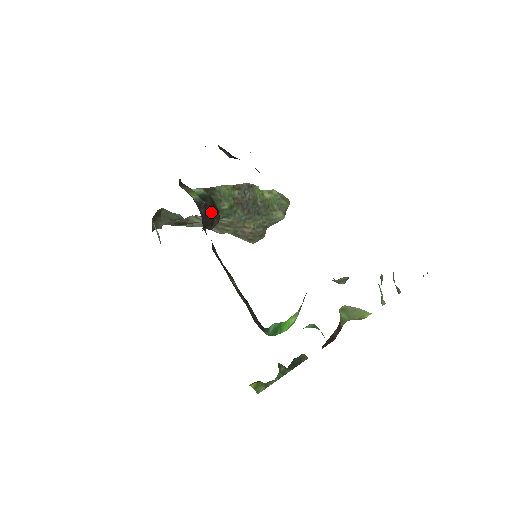
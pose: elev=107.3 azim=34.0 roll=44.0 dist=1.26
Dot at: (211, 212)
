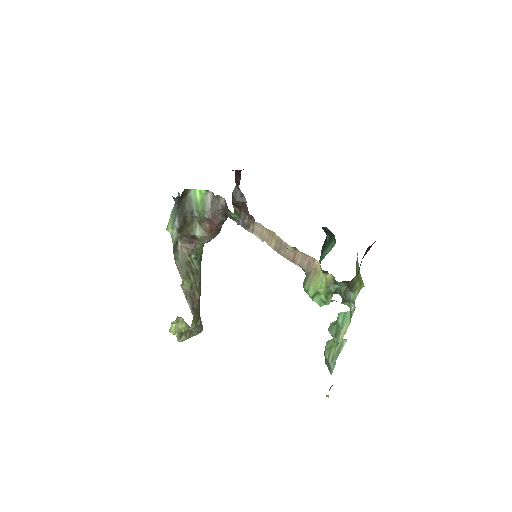
Dot at: occluded
